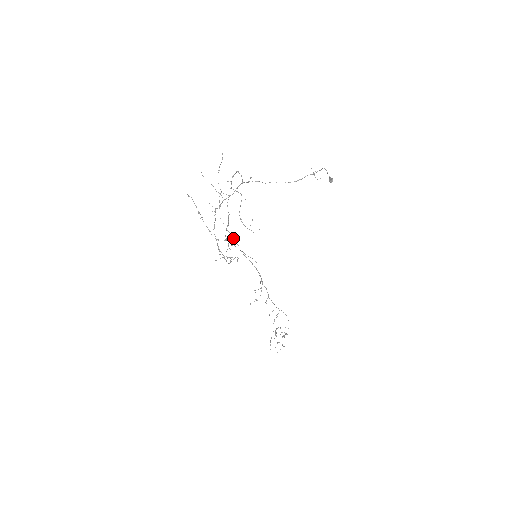
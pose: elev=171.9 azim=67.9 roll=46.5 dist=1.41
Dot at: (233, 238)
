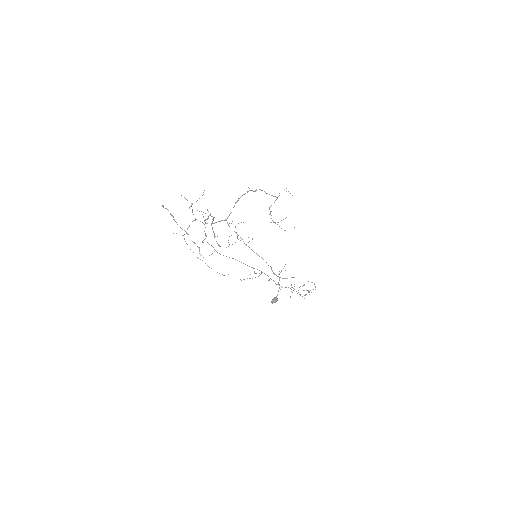
Dot at: occluded
